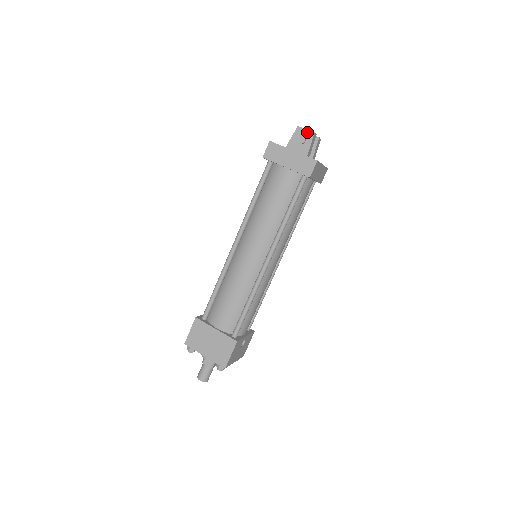
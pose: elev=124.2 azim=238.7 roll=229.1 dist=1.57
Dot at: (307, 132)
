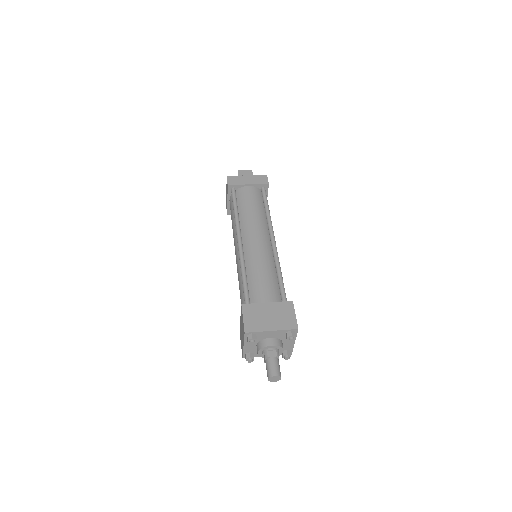
Dot at: (246, 171)
